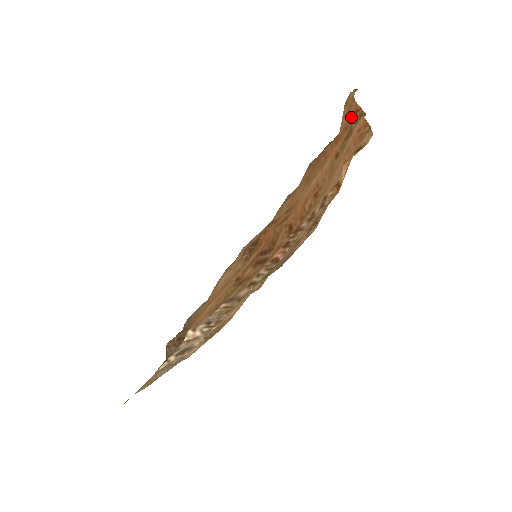
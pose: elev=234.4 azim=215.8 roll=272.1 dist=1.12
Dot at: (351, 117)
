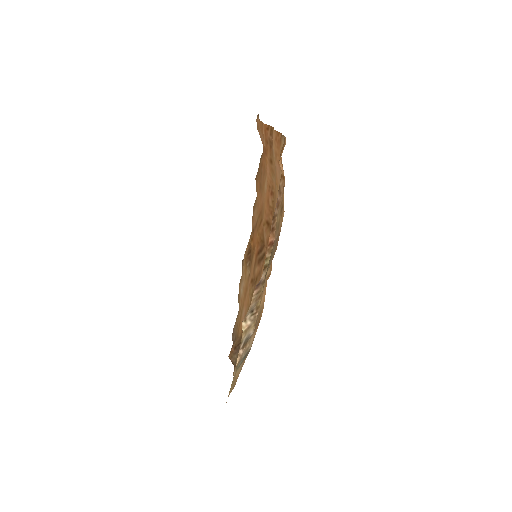
Dot at: (266, 134)
